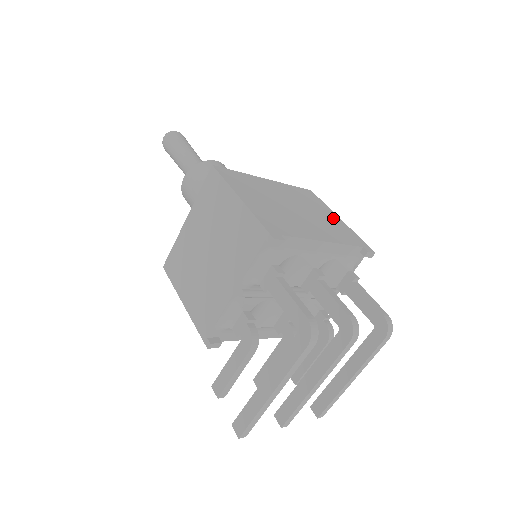
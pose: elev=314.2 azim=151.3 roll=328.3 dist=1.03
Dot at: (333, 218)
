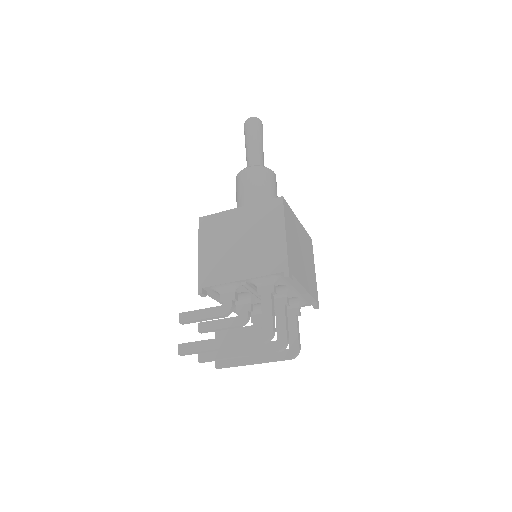
Dot at: (313, 270)
